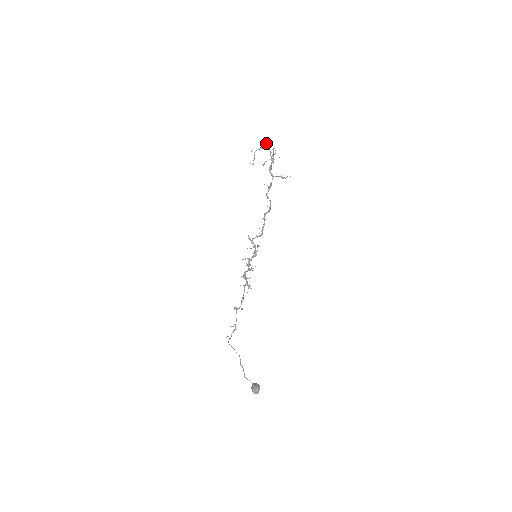
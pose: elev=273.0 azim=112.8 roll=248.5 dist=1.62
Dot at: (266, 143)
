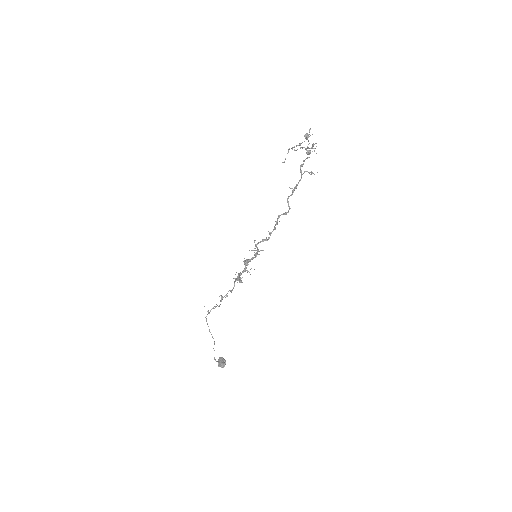
Dot at: occluded
